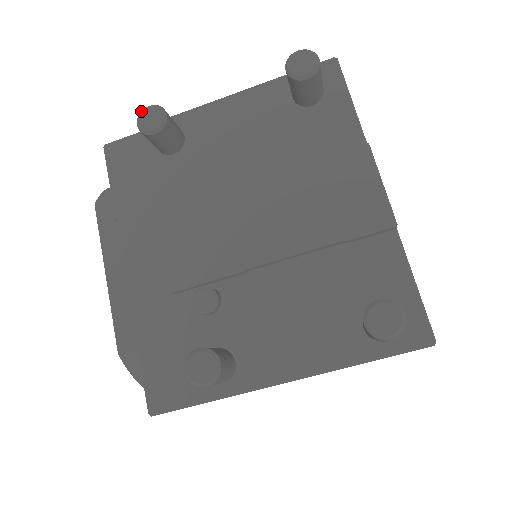
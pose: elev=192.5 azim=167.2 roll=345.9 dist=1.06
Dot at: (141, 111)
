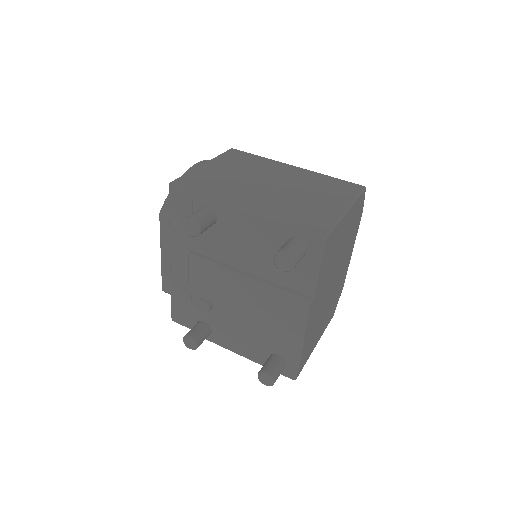
Dot at: (186, 219)
